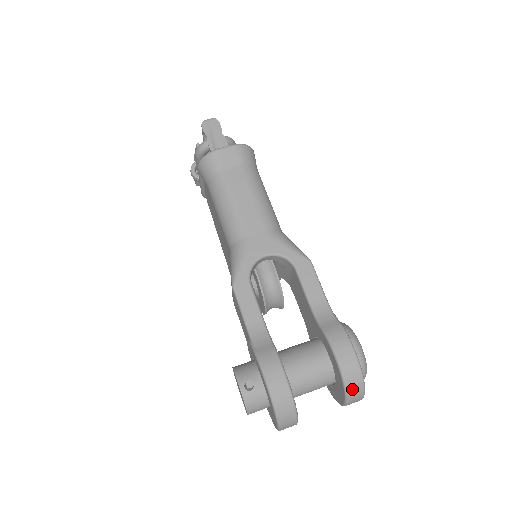
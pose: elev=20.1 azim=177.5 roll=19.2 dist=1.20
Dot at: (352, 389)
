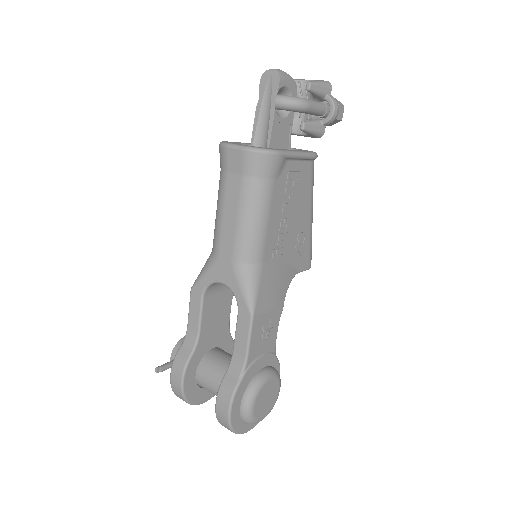
Dot at: (225, 427)
